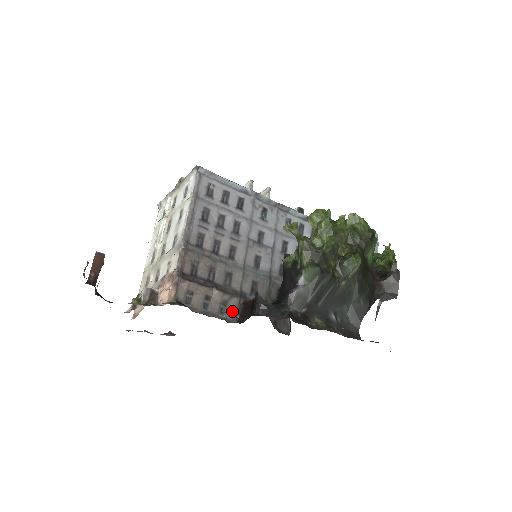
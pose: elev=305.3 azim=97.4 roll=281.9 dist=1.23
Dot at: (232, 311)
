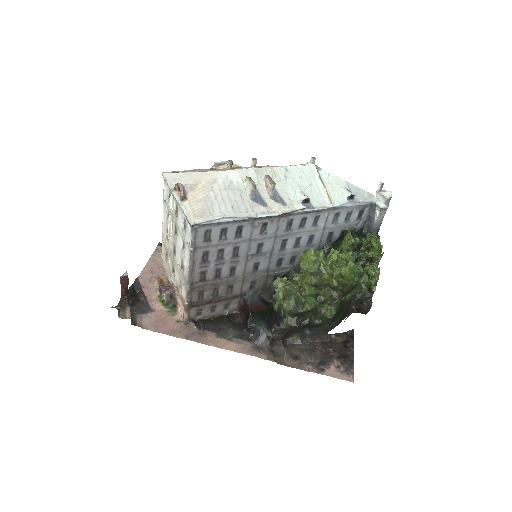
Dot at: (234, 306)
